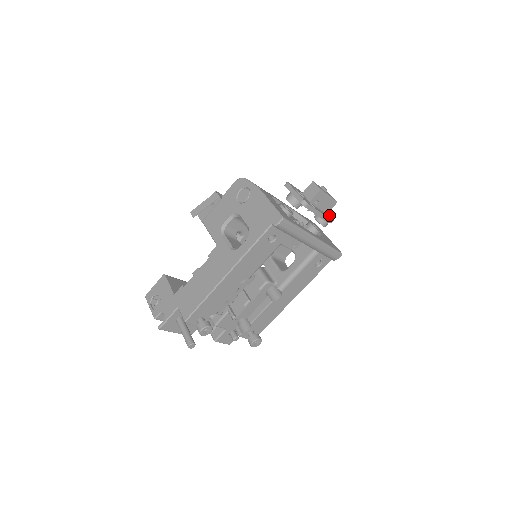
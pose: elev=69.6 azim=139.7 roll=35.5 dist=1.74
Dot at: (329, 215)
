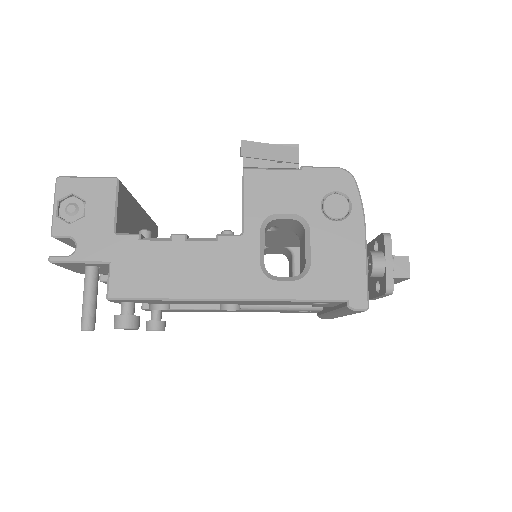
Dot at: occluded
